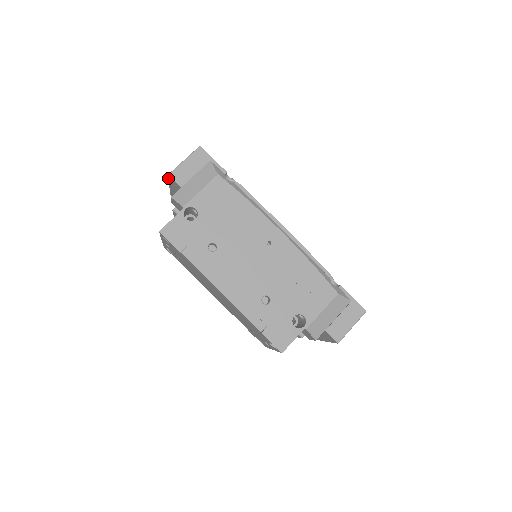
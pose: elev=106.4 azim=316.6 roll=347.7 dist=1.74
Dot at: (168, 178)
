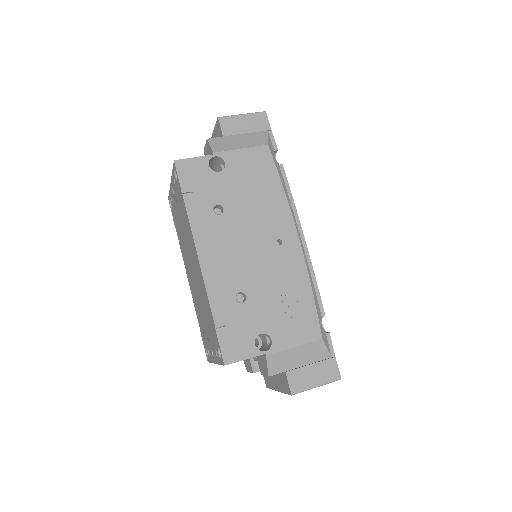
Dot at: occluded
